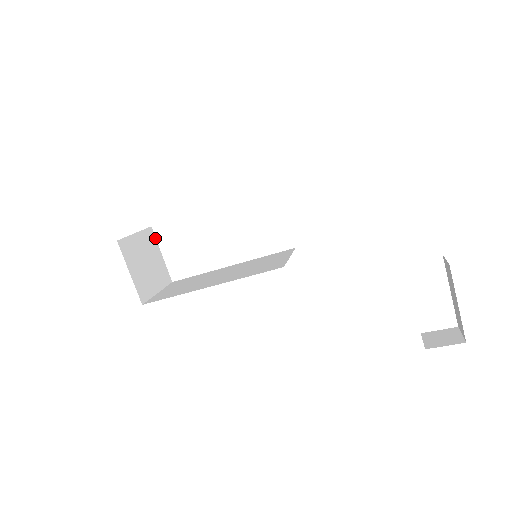
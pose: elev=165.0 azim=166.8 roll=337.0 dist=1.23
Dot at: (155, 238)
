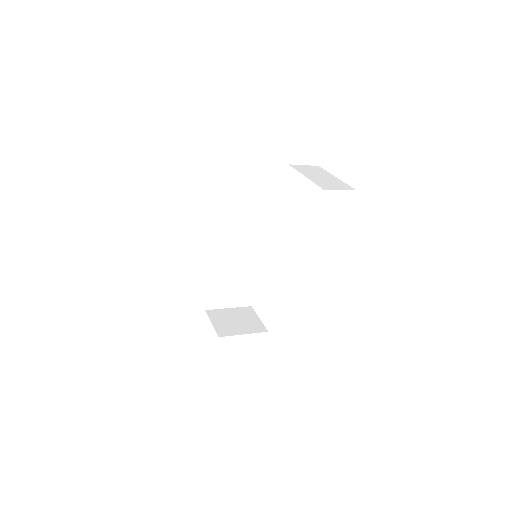
Dot at: (254, 311)
